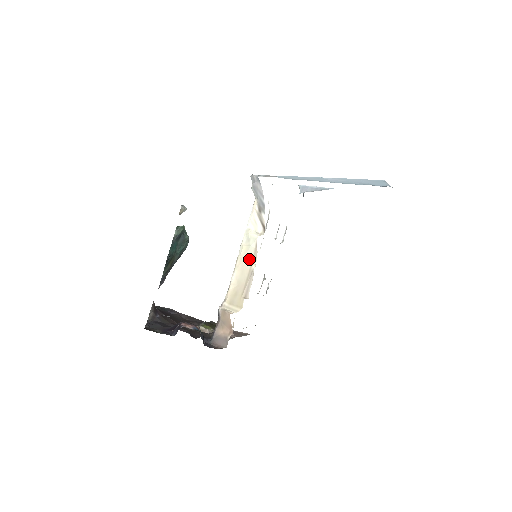
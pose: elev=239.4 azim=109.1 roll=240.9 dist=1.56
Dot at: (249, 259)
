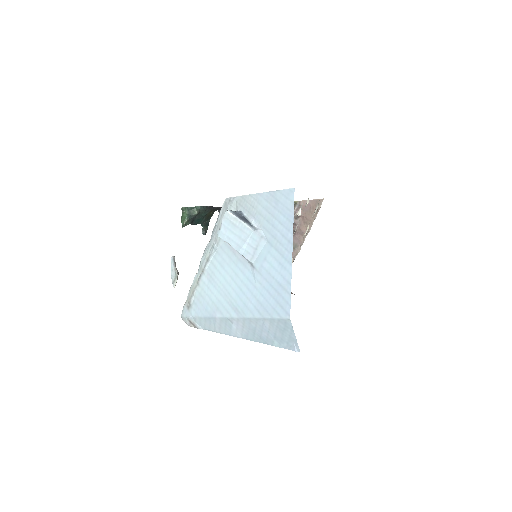
Dot at: occluded
